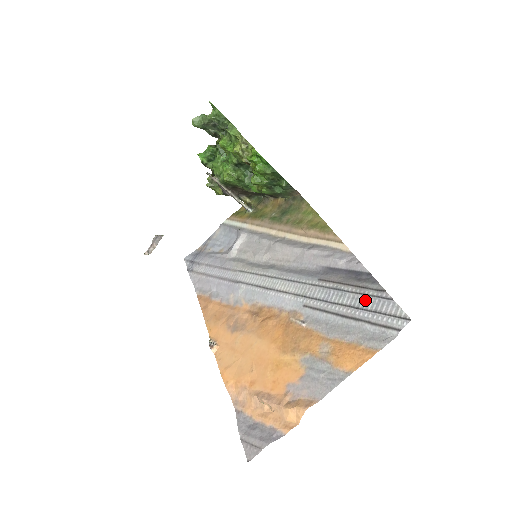
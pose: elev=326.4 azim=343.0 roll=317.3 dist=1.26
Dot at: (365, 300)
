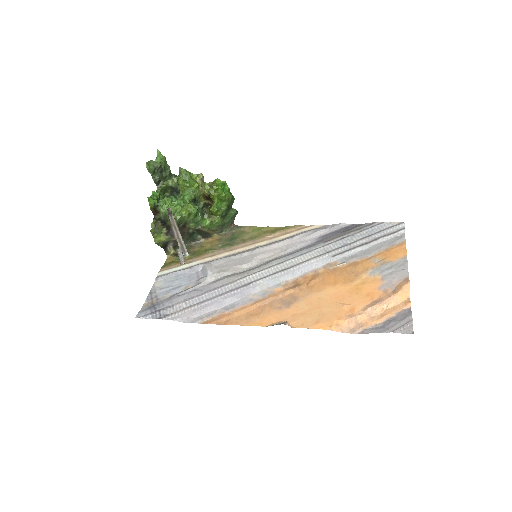
Dot at: (369, 231)
